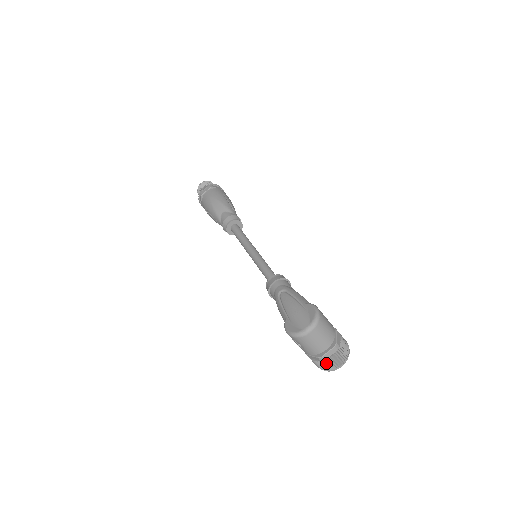
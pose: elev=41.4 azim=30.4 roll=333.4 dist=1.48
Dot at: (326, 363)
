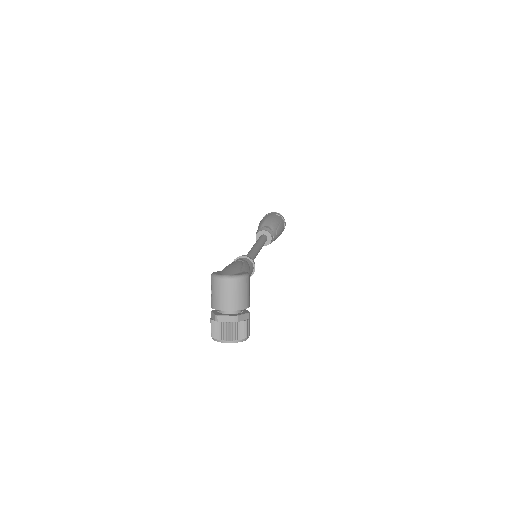
Dot at: (217, 326)
